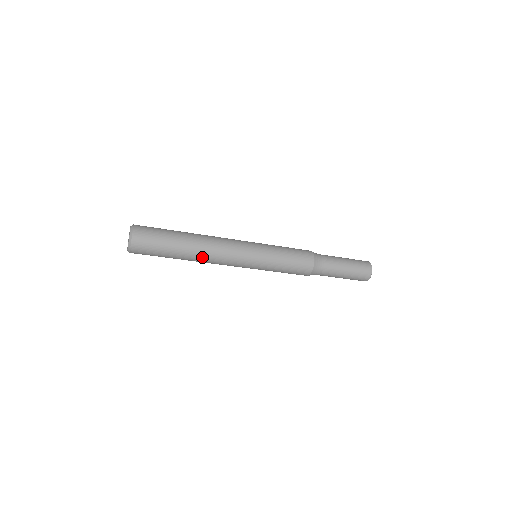
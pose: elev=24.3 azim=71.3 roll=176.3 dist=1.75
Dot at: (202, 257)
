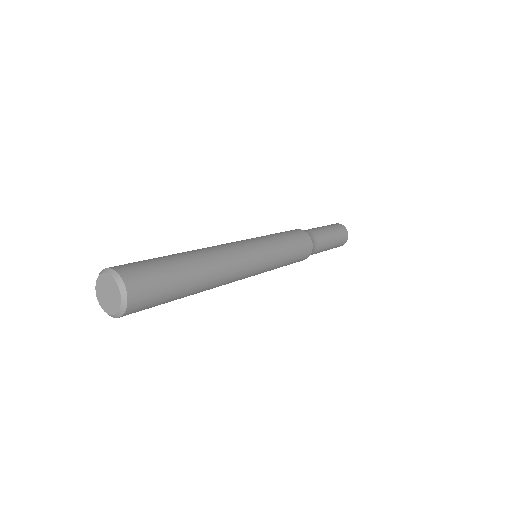
Dot at: (215, 283)
